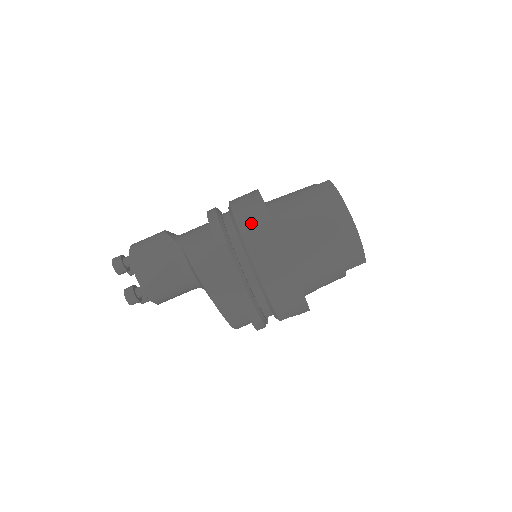
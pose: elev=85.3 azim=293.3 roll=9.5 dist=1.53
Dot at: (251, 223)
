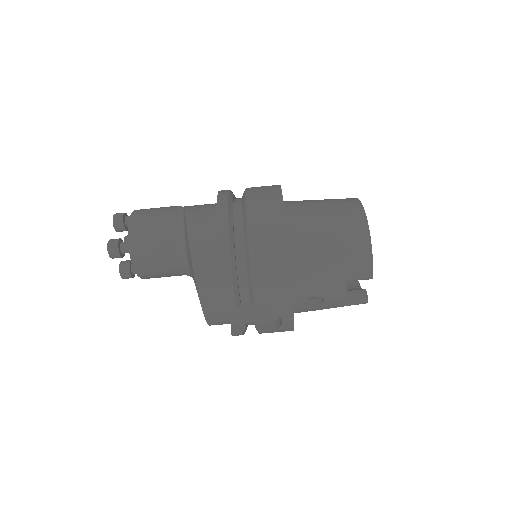
Dot at: (260, 190)
